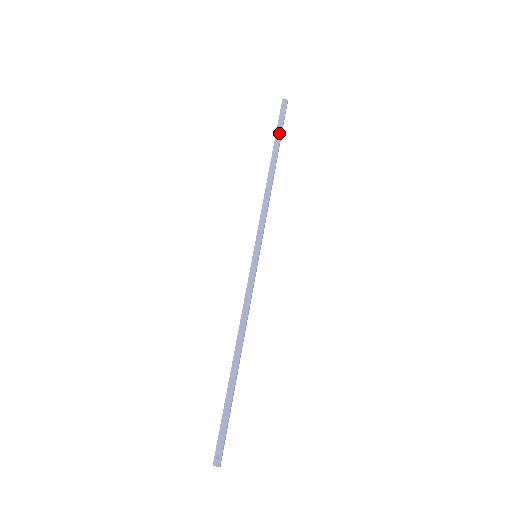
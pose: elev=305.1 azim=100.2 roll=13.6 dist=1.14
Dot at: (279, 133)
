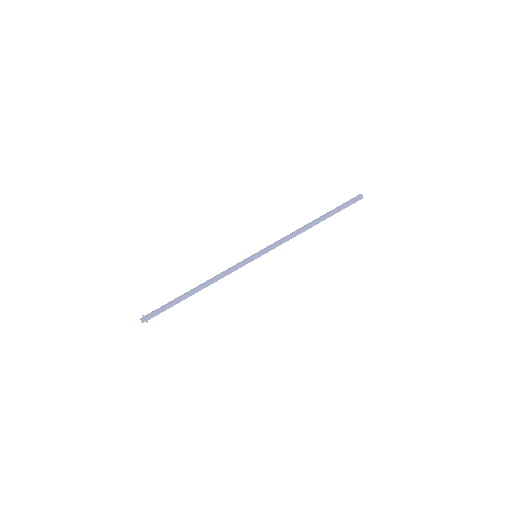
Dot at: (336, 208)
